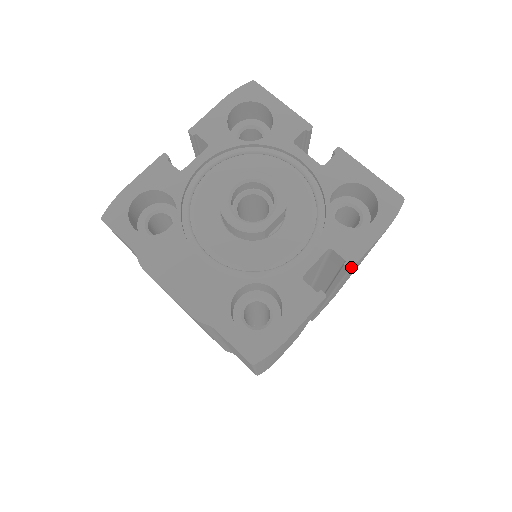
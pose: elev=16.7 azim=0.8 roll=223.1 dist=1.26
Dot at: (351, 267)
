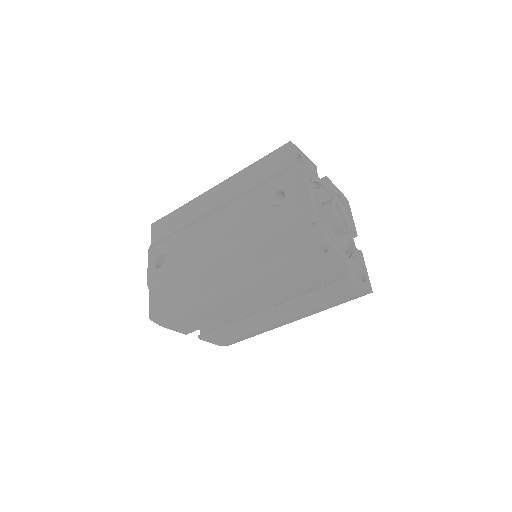
Dot at: (351, 279)
